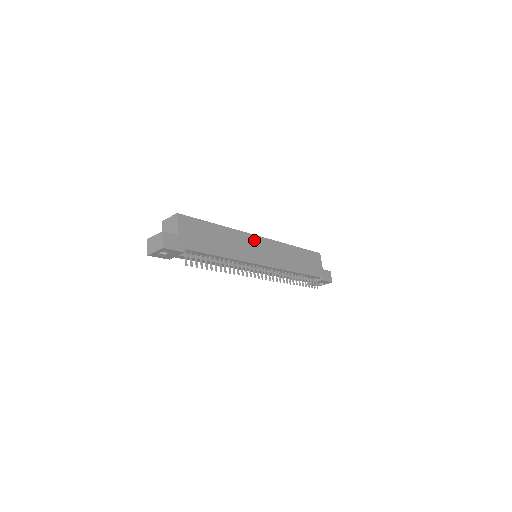
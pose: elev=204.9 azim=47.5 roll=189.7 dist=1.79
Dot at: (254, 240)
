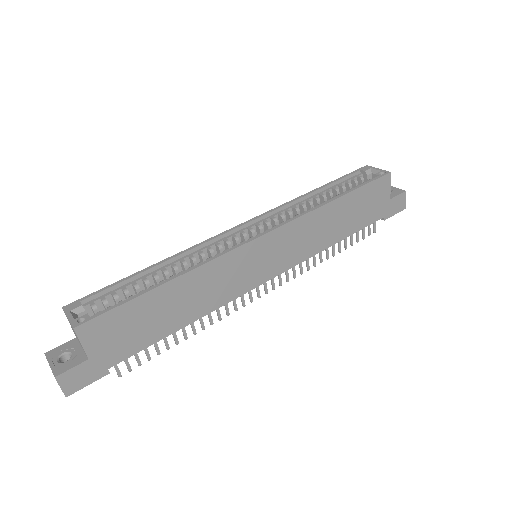
Dot at: (246, 253)
